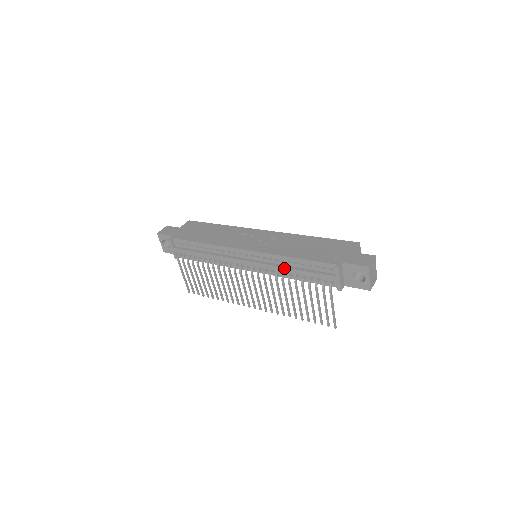
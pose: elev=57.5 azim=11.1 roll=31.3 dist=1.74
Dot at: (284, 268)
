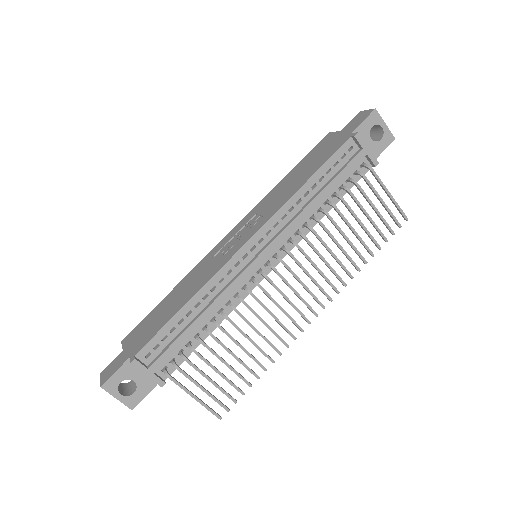
Dot at: (308, 206)
